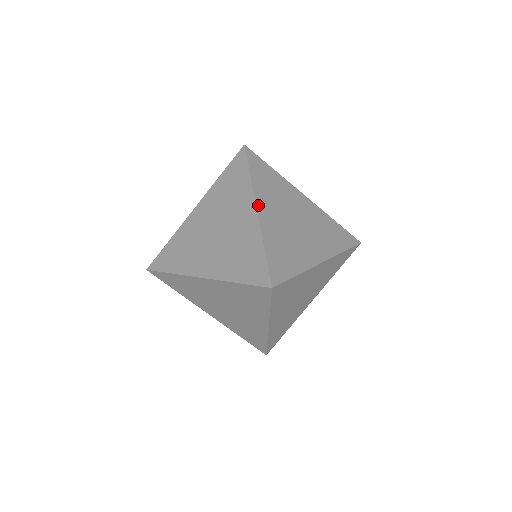
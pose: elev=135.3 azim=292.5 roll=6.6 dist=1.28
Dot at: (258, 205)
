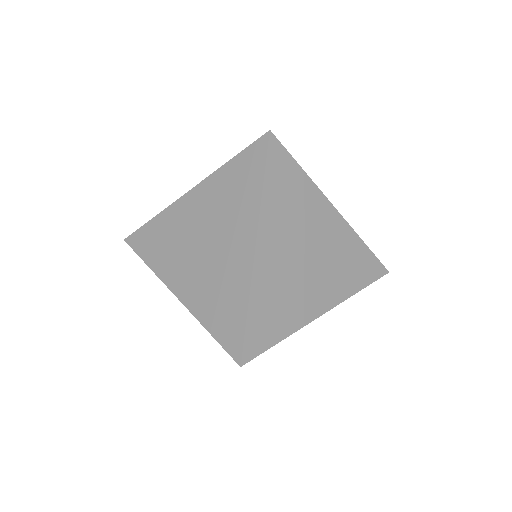
Dot at: (259, 239)
